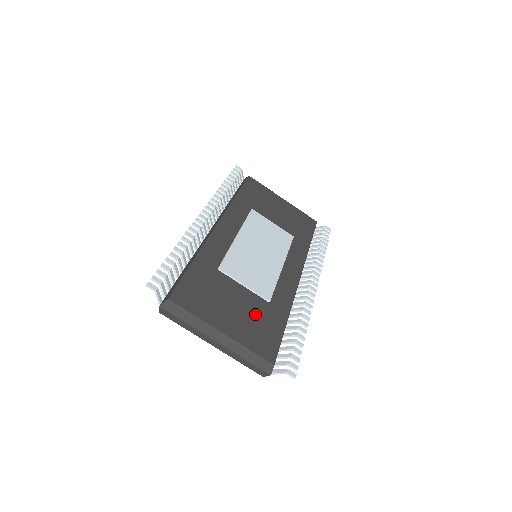
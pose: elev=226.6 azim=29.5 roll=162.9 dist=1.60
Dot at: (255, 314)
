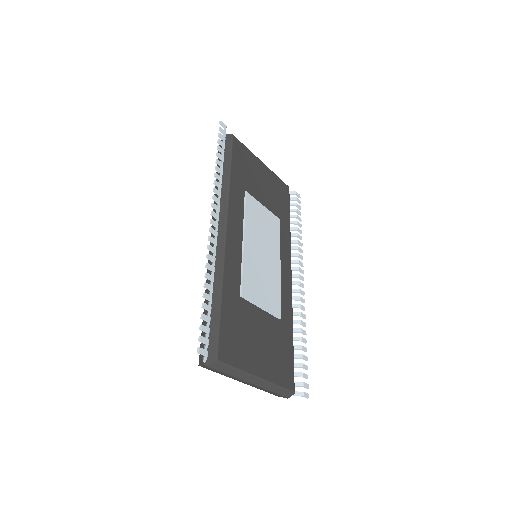
Dot at: (274, 340)
